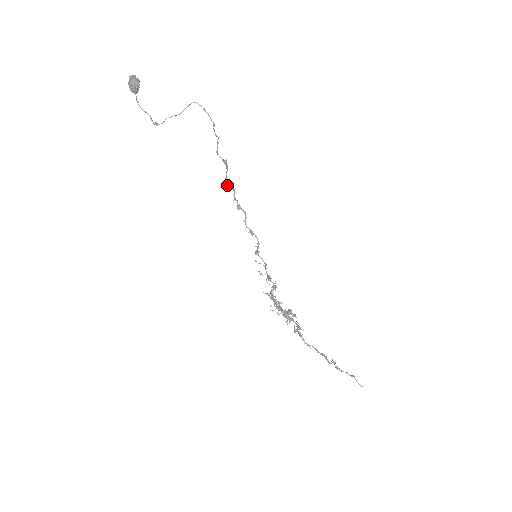
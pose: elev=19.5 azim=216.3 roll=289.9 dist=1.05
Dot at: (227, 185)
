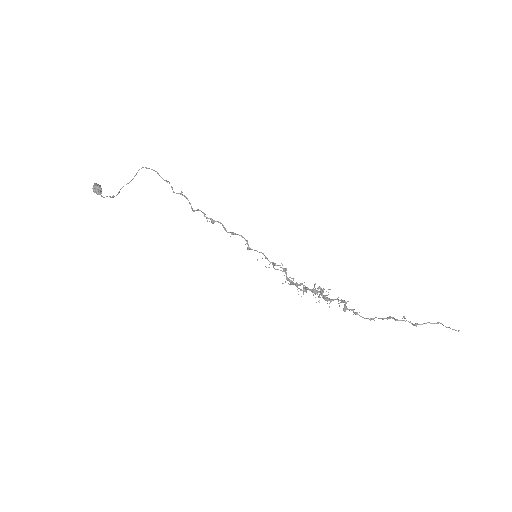
Dot at: (193, 210)
